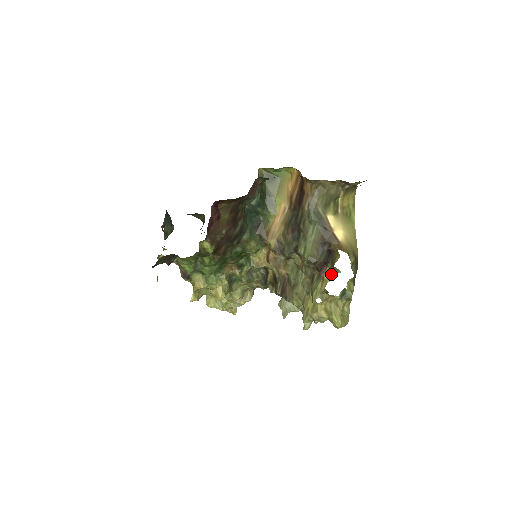
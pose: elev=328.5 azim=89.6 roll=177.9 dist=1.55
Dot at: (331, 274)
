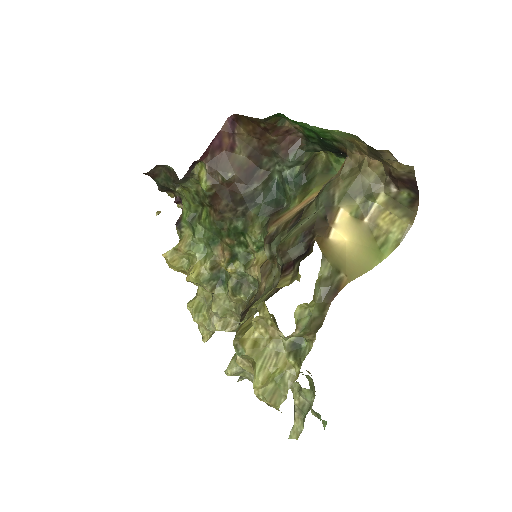
Dot at: (289, 280)
